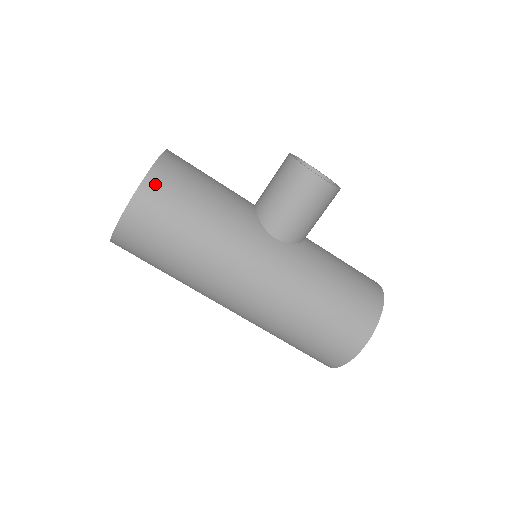
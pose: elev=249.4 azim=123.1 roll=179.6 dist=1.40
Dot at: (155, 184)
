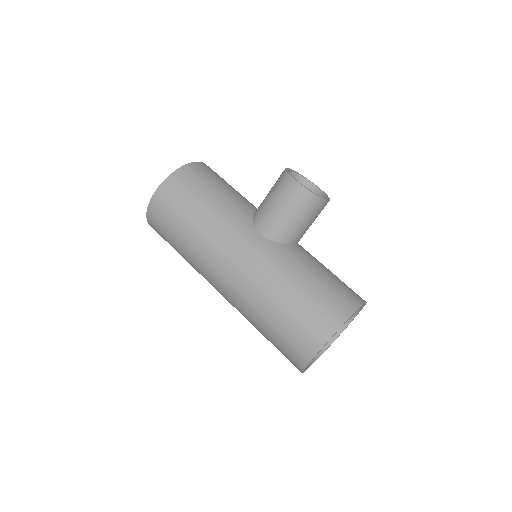
Dot at: (177, 179)
